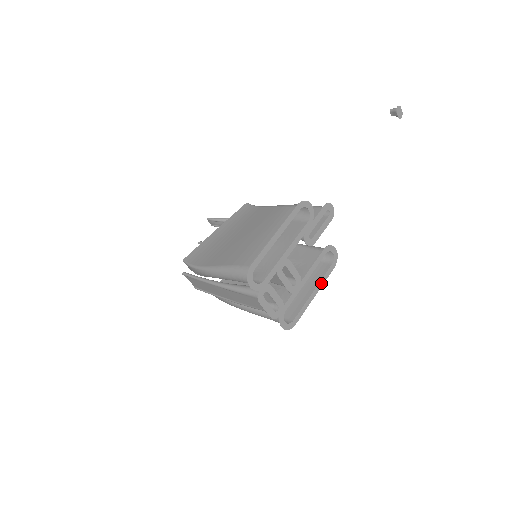
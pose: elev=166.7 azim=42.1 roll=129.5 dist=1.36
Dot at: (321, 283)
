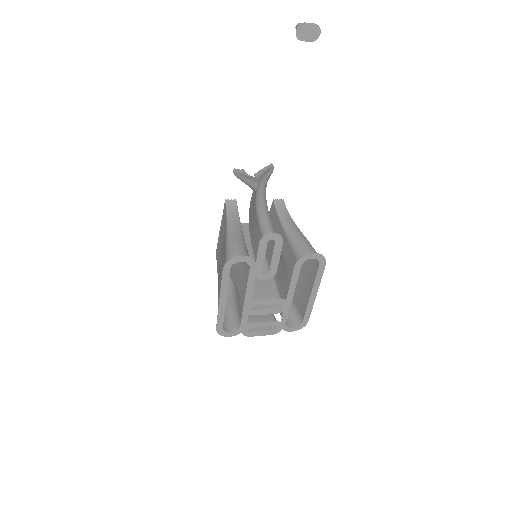
Dot at: (316, 284)
